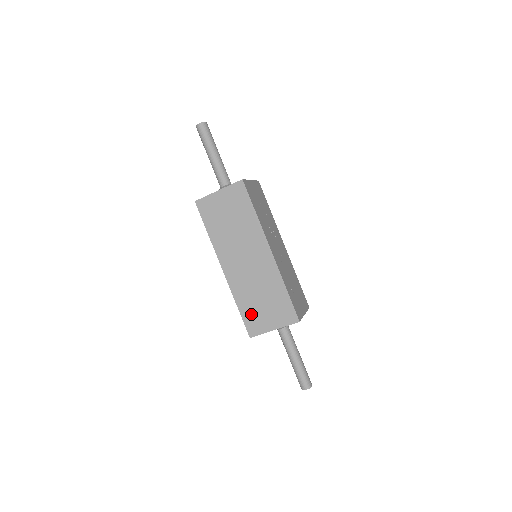
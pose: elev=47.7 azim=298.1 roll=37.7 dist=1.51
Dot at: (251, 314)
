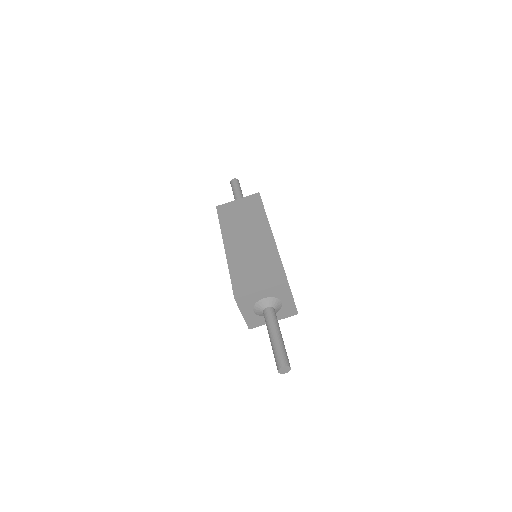
Dot at: (241, 279)
